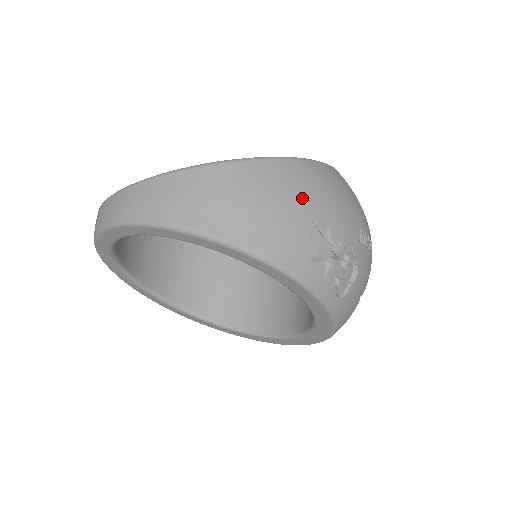
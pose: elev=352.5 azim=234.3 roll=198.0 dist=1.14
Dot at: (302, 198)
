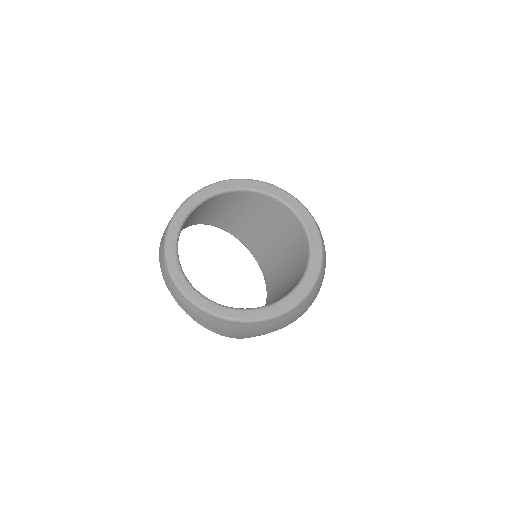
Dot at: (271, 329)
